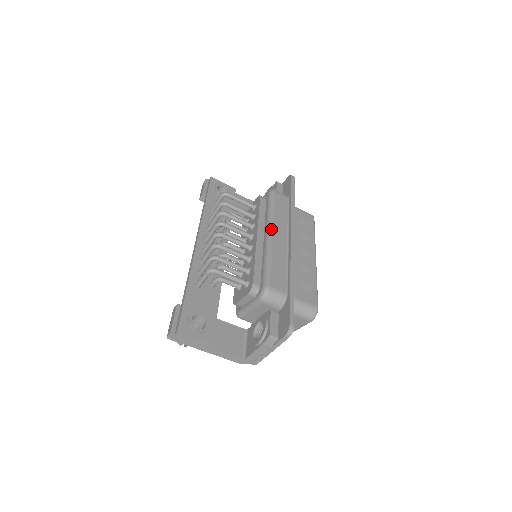
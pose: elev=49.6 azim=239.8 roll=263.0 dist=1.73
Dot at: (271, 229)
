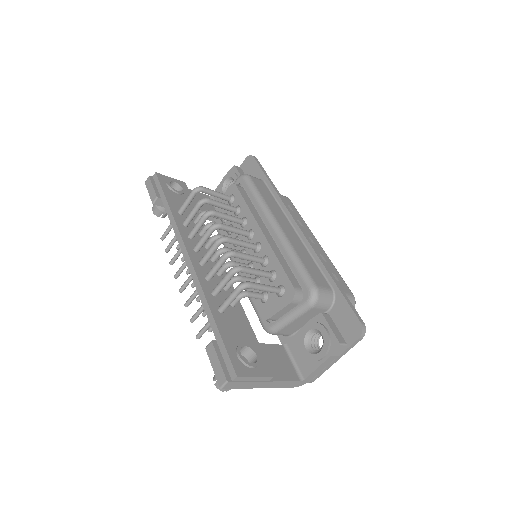
Dot at: (275, 220)
